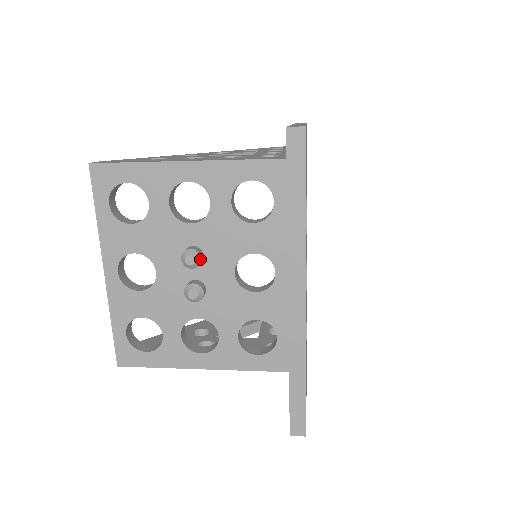
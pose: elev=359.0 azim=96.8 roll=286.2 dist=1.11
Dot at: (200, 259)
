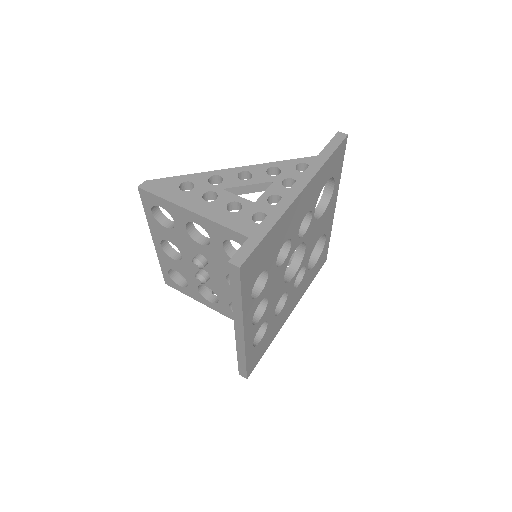
Dot at: (203, 266)
